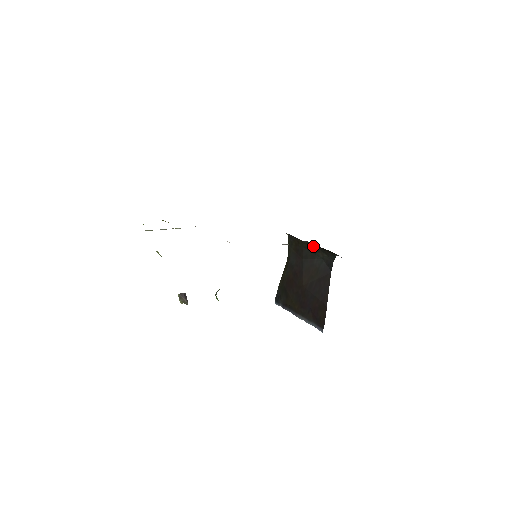
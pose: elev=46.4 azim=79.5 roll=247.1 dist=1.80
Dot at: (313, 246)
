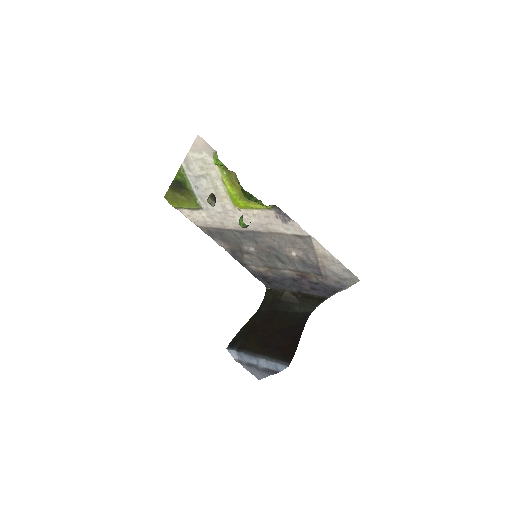
Dot at: (293, 298)
